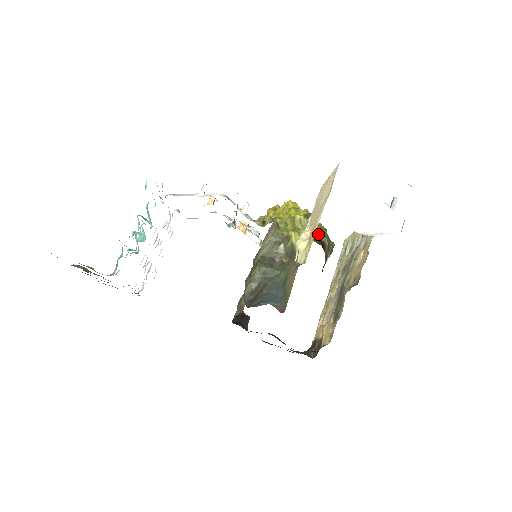
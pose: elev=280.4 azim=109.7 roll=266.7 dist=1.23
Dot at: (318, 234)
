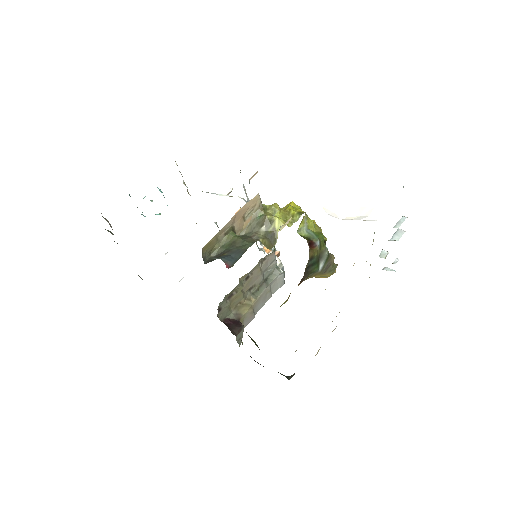
Dot at: (311, 235)
